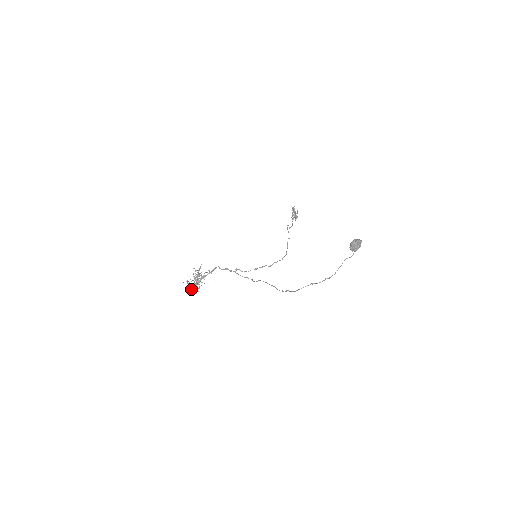
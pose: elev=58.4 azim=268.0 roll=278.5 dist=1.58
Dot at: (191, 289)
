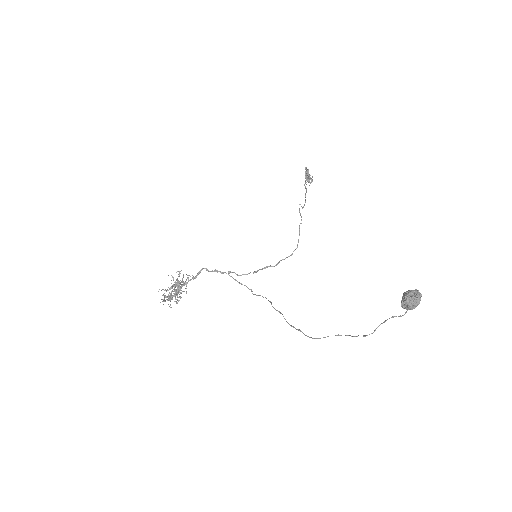
Dot at: (169, 299)
